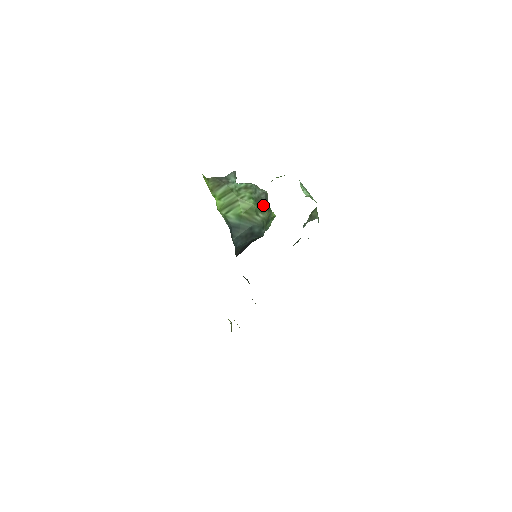
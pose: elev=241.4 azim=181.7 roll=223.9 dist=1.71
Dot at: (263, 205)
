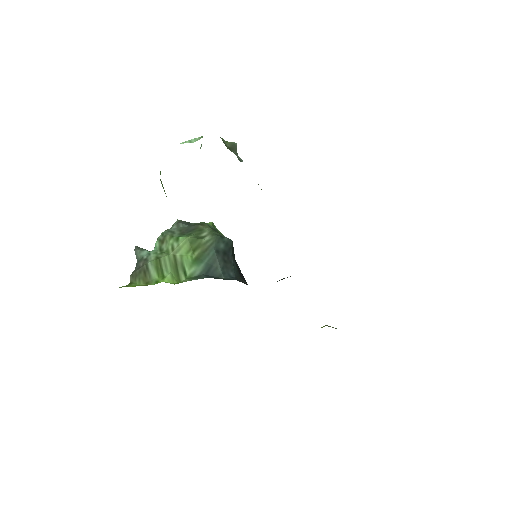
Dot at: (193, 228)
